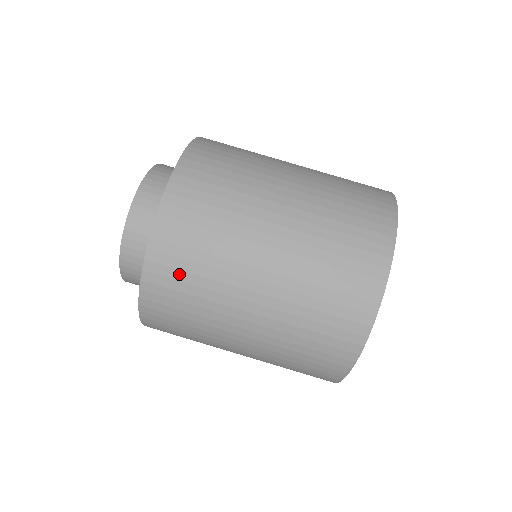
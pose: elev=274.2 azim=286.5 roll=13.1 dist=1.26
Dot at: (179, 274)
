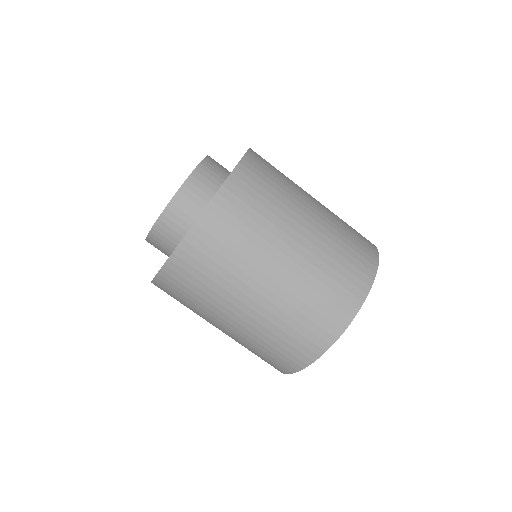
Dot at: (222, 237)
